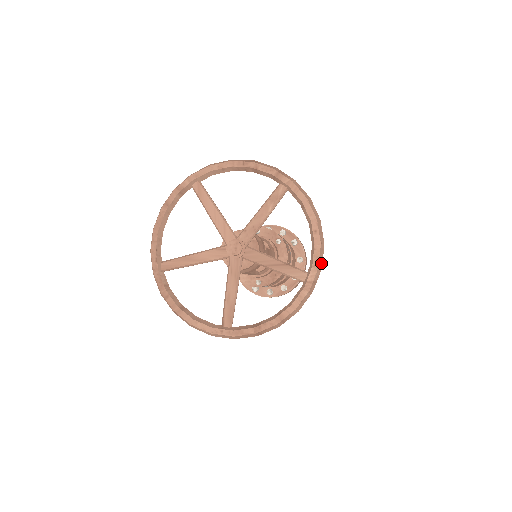
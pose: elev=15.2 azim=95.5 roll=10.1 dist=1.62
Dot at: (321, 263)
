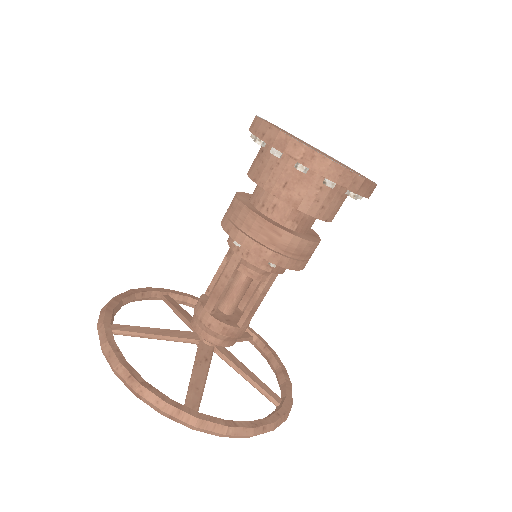
Dot at: (282, 422)
